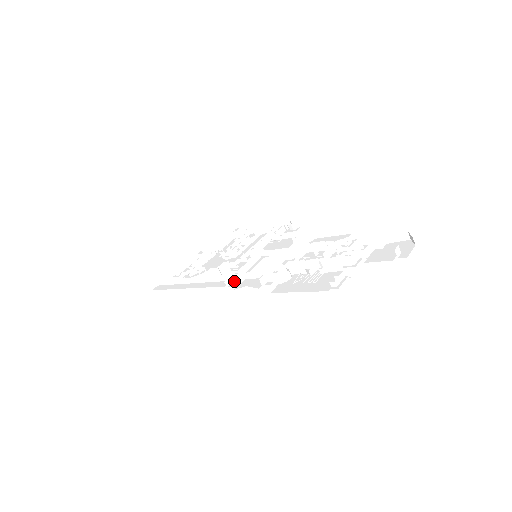
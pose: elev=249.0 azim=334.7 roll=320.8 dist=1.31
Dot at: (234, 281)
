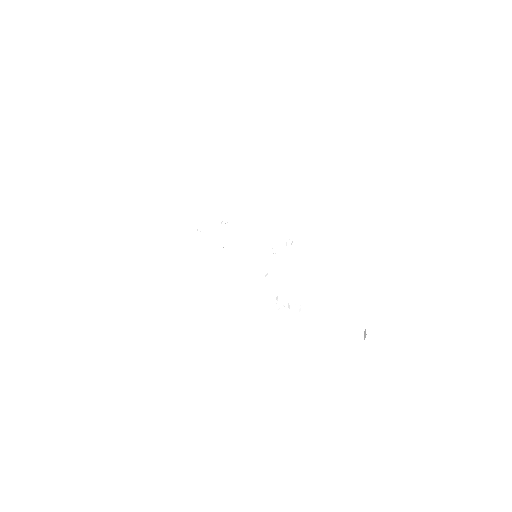
Dot at: (234, 272)
